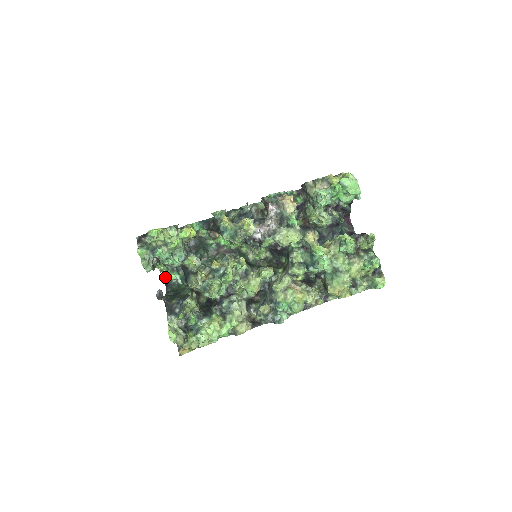
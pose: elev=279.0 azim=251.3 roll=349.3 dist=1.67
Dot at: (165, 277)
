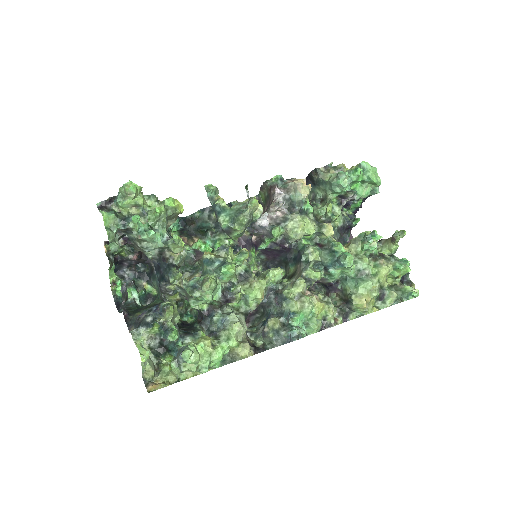
Dot at: (117, 294)
